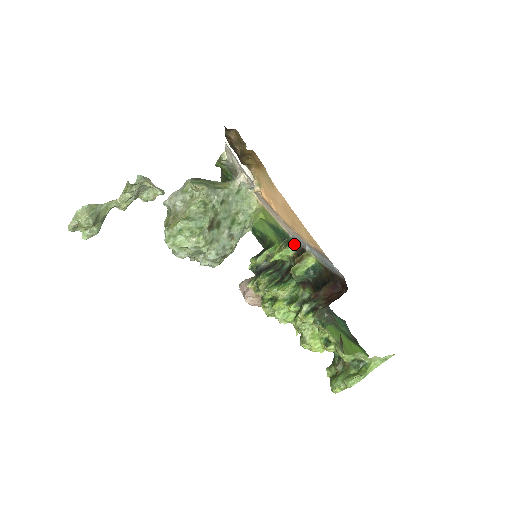
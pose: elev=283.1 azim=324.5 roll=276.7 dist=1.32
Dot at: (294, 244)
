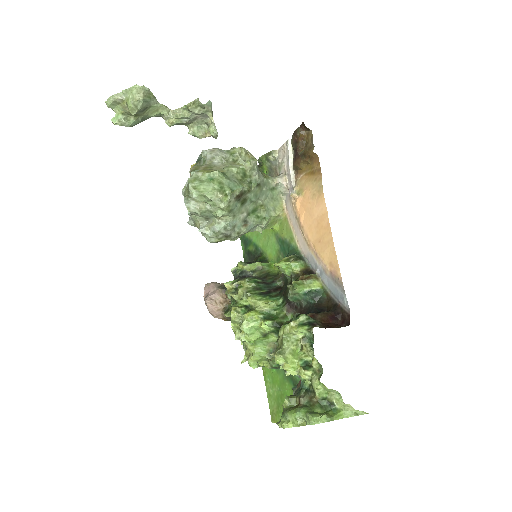
Dot at: (304, 262)
